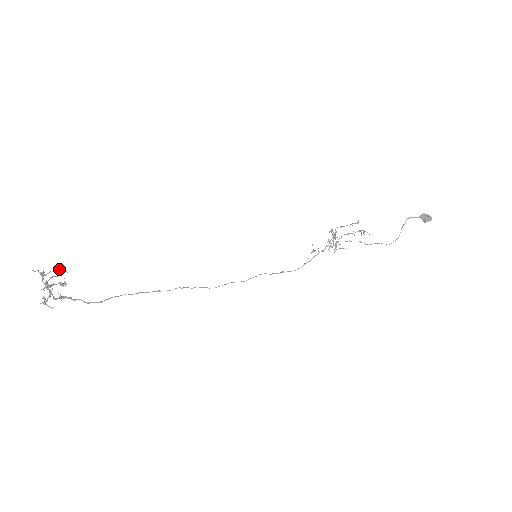
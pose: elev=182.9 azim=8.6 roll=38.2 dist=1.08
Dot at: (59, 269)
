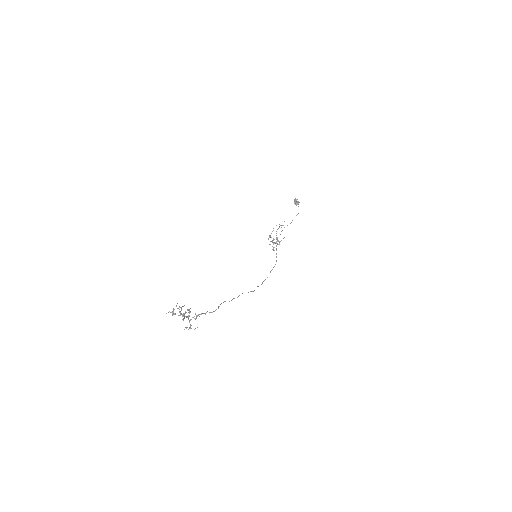
Dot at: (178, 308)
